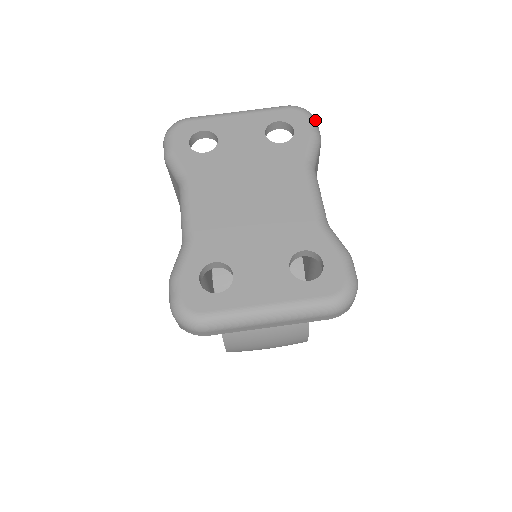
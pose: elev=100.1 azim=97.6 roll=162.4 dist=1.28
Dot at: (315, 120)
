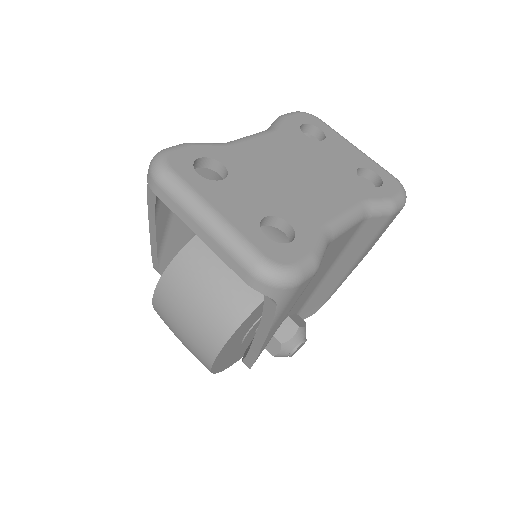
Dot at: (404, 201)
